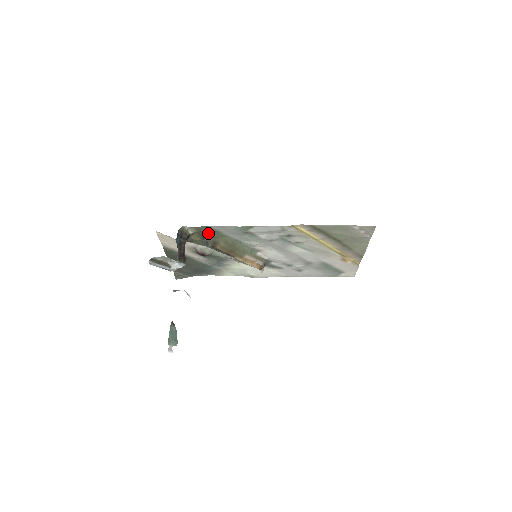
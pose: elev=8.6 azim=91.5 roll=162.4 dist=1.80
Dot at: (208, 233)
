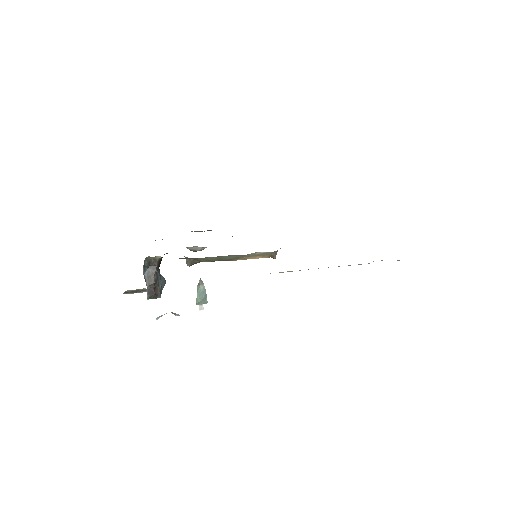
Dot at: (180, 258)
